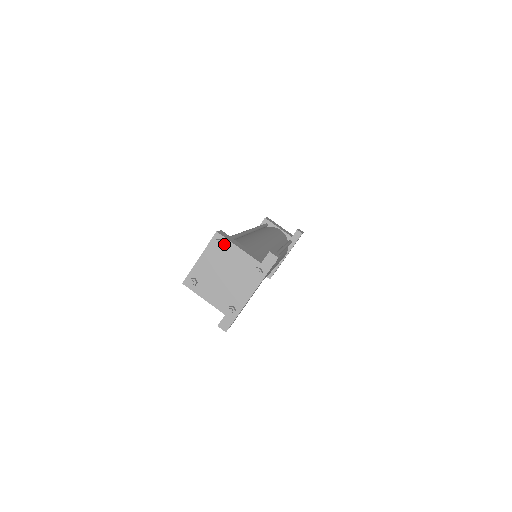
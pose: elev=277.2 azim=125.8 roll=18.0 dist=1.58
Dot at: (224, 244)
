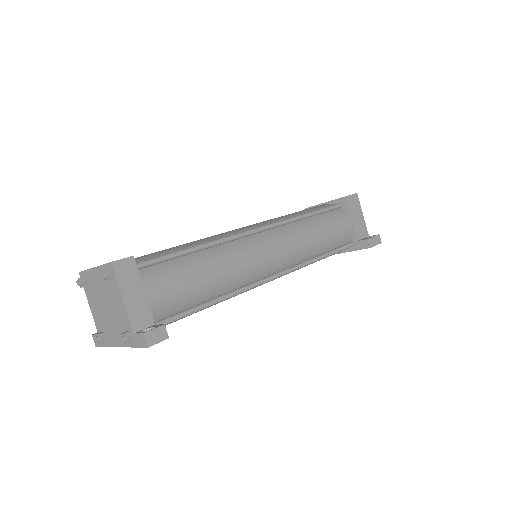
Dot at: (113, 280)
